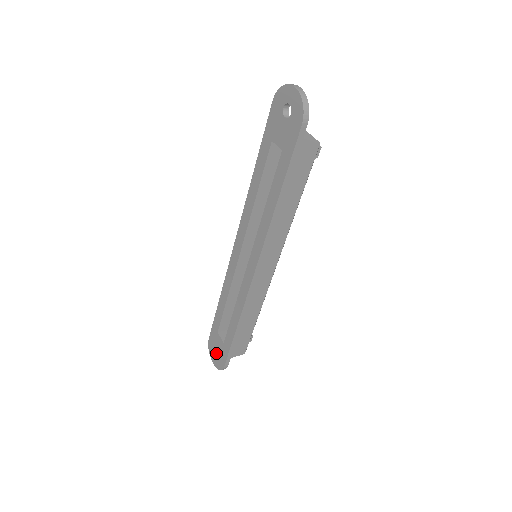
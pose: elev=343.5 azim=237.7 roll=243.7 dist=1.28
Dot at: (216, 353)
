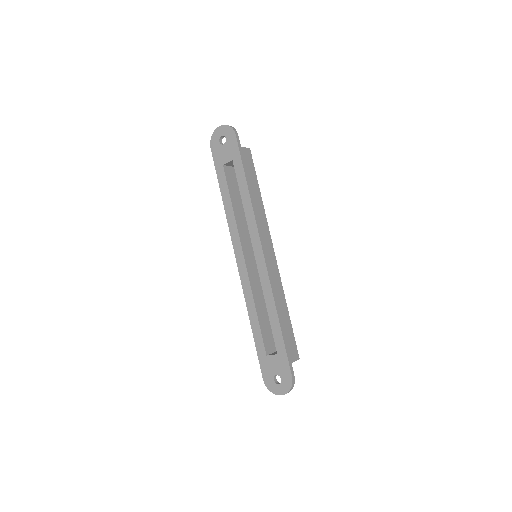
Dot at: (277, 383)
